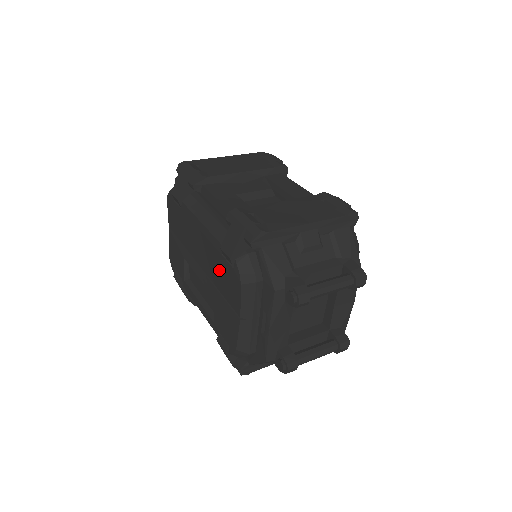
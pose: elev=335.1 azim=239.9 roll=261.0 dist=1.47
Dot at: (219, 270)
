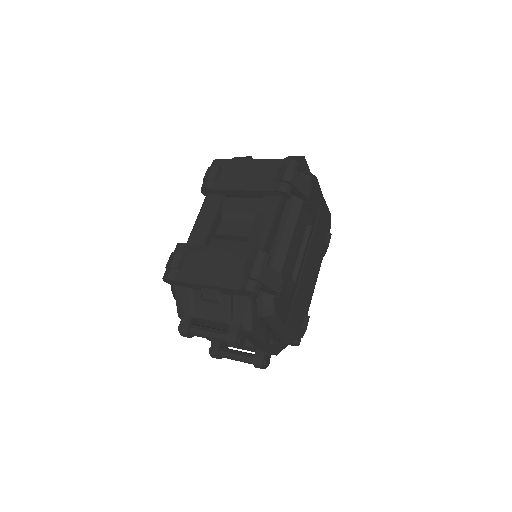
Dot at: occluded
